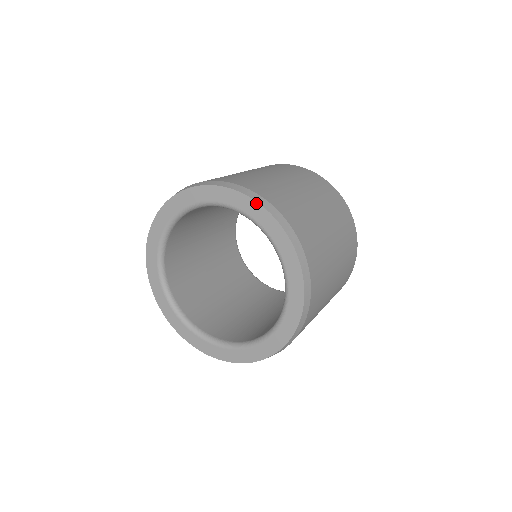
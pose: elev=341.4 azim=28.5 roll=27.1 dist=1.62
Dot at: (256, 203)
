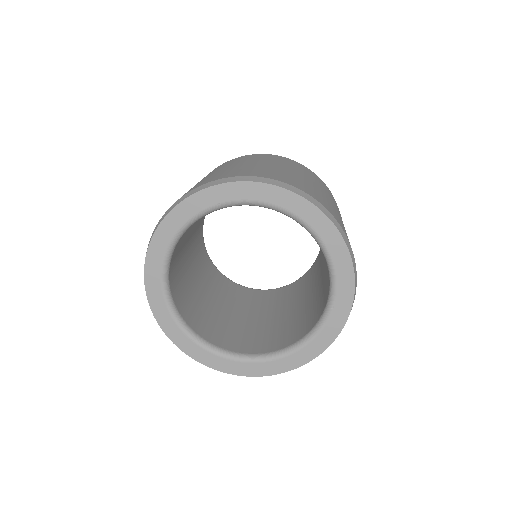
Dot at: (303, 199)
